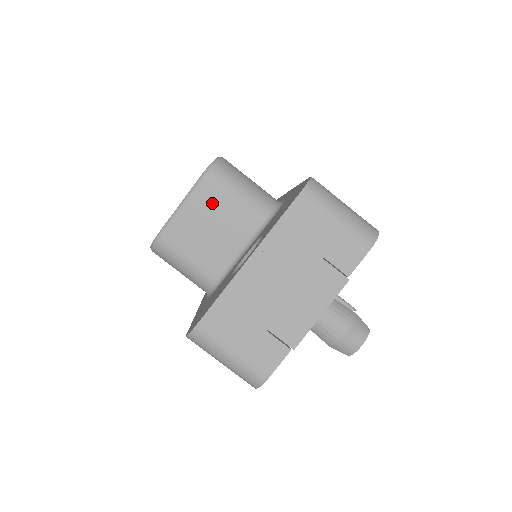
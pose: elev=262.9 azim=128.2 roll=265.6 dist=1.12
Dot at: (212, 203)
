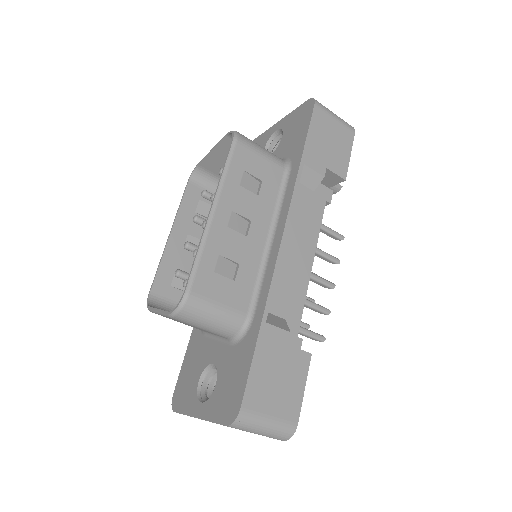
Dot at: occluded
